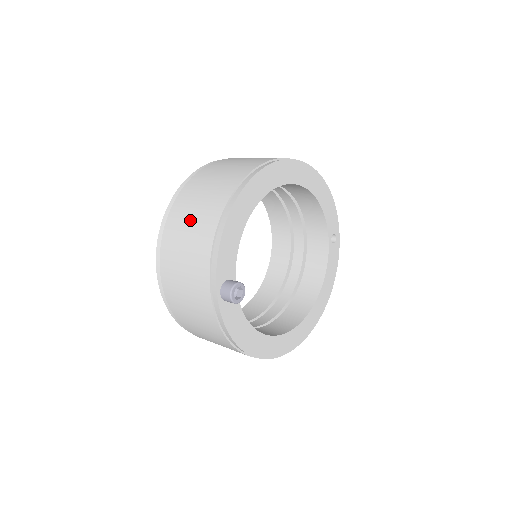
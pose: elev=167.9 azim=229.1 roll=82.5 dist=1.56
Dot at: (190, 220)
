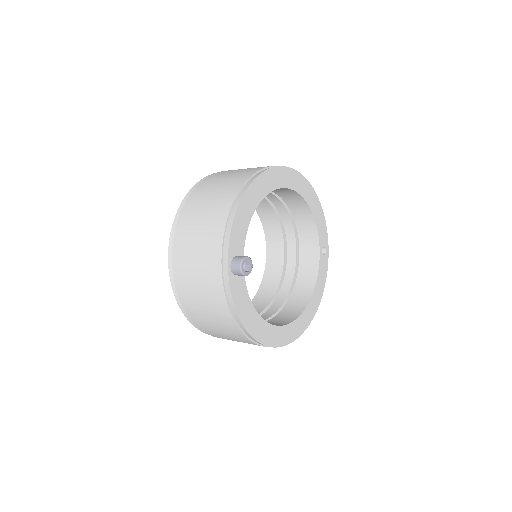
Dot at: (205, 206)
